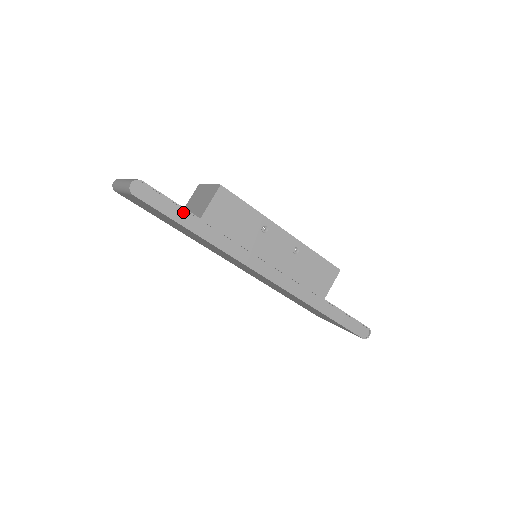
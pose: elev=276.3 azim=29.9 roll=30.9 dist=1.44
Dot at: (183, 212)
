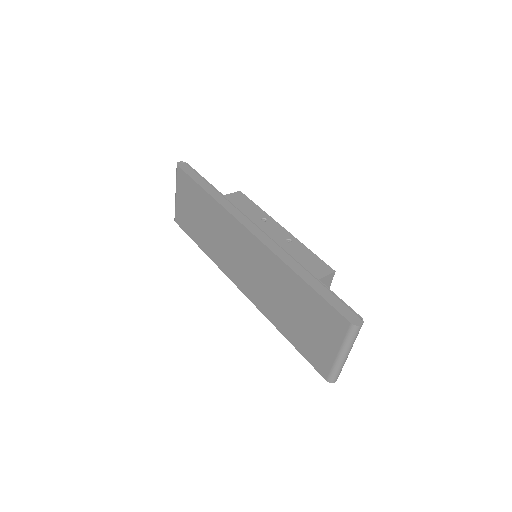
Dot at: (203, 181)
